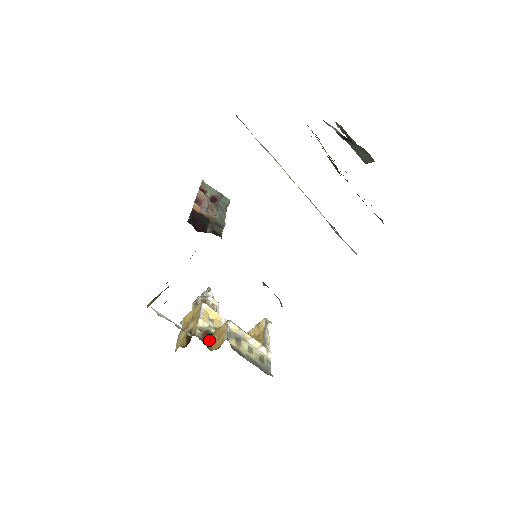
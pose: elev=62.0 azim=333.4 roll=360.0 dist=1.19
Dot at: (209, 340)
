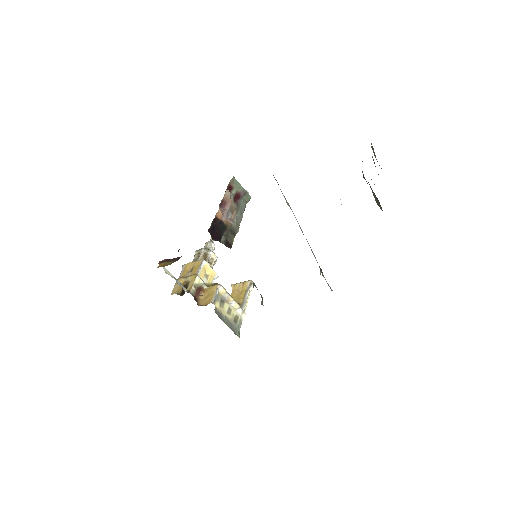
Dot at: occluded
